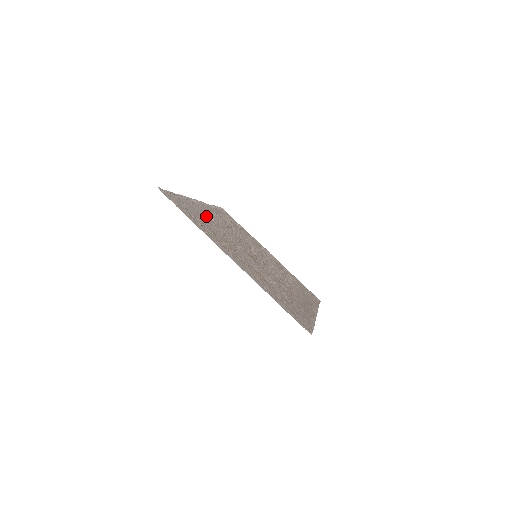
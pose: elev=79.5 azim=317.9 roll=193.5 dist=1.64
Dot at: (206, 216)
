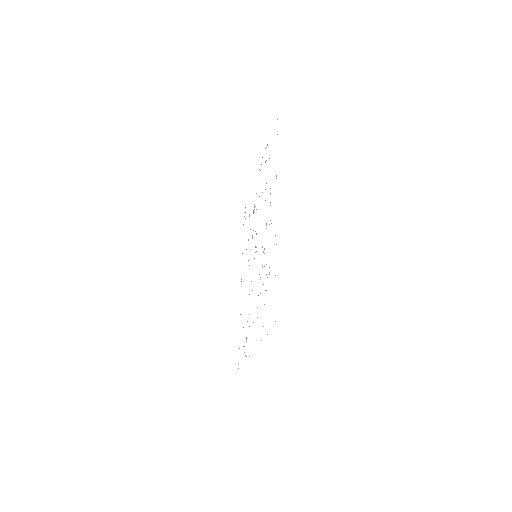
Dot at: (269, 272)
